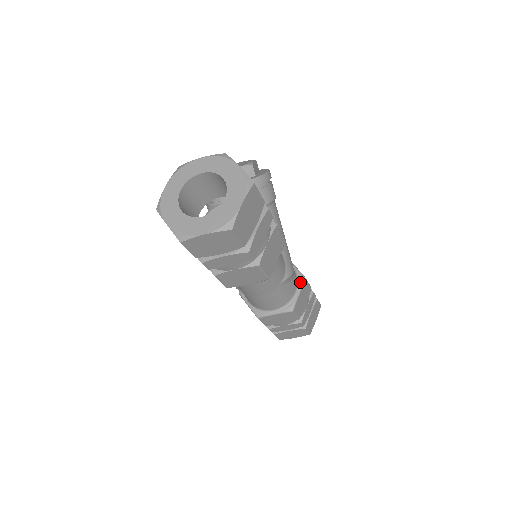
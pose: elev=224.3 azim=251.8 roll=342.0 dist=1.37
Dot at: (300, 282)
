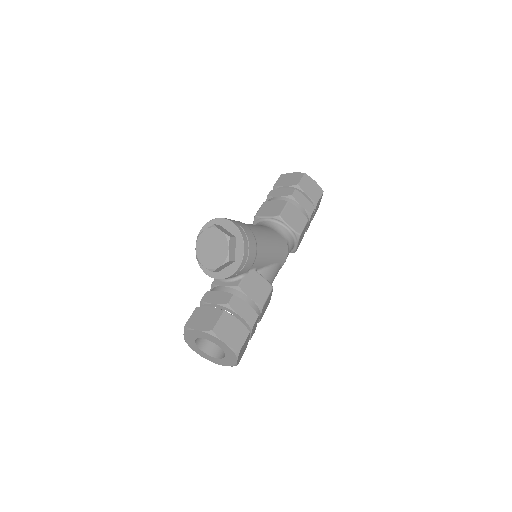
Dot at: (296, 239)
